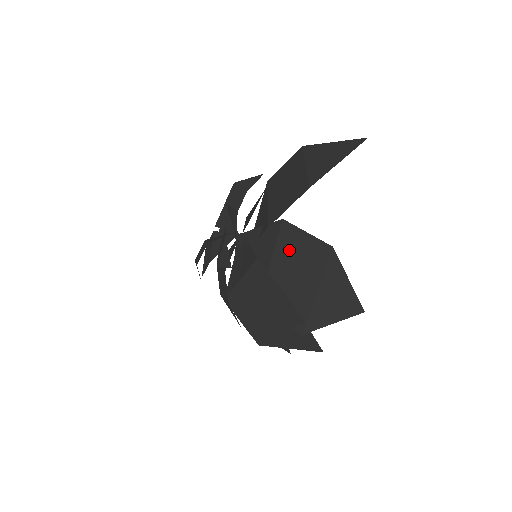
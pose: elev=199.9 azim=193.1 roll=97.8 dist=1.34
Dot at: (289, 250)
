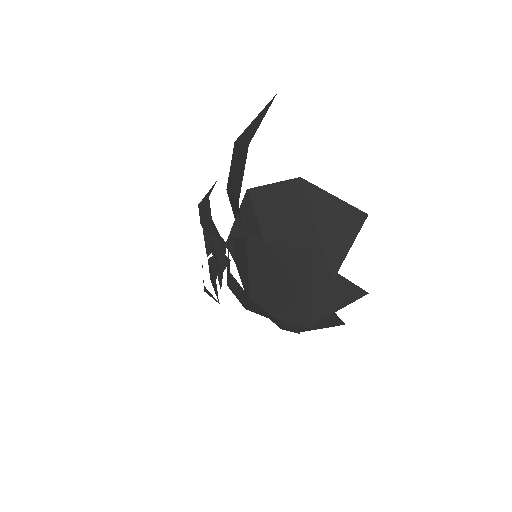
Dot at: (269, 211)
